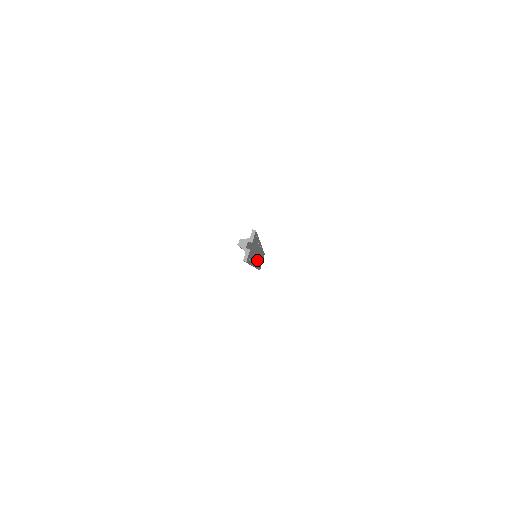
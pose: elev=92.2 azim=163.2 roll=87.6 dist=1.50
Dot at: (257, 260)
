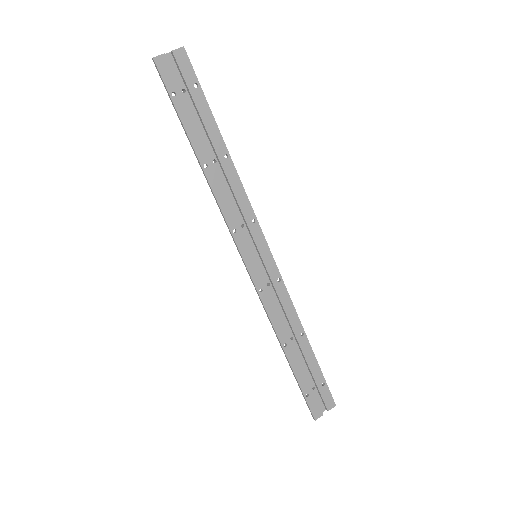
Dot at: (252, 256)
